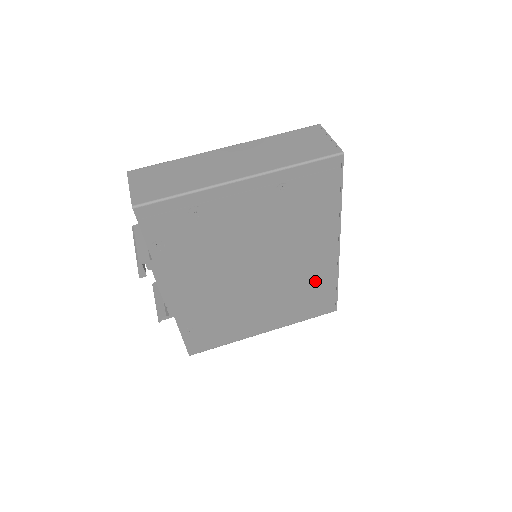
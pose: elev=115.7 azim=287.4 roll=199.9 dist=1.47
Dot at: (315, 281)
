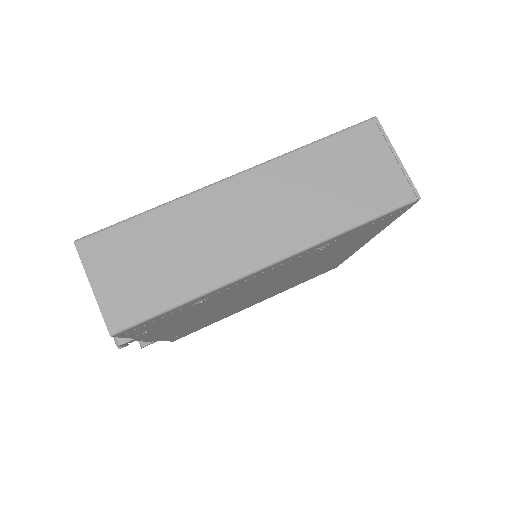
Dot at: (324, 267)
